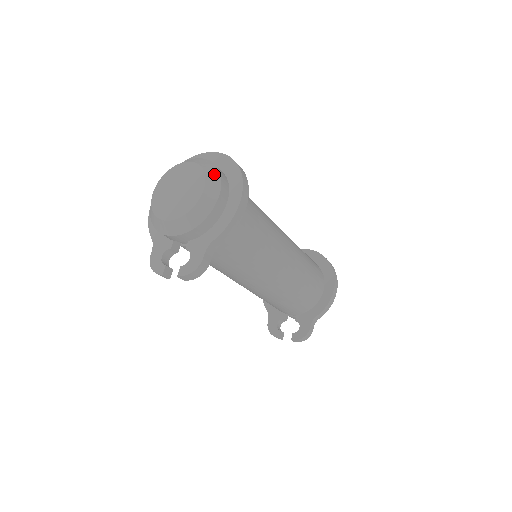
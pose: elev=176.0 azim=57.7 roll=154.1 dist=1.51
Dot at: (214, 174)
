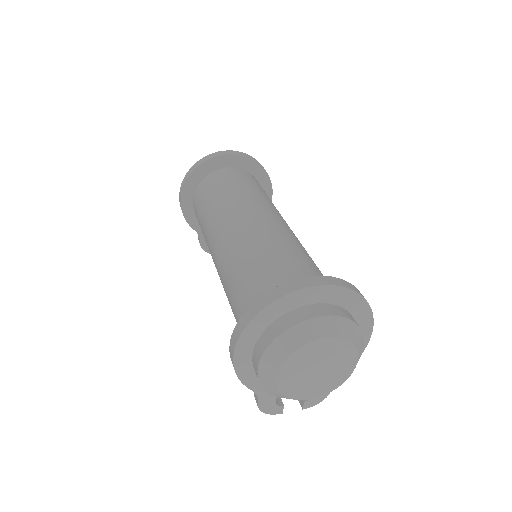
Dot at: (360, 338)
